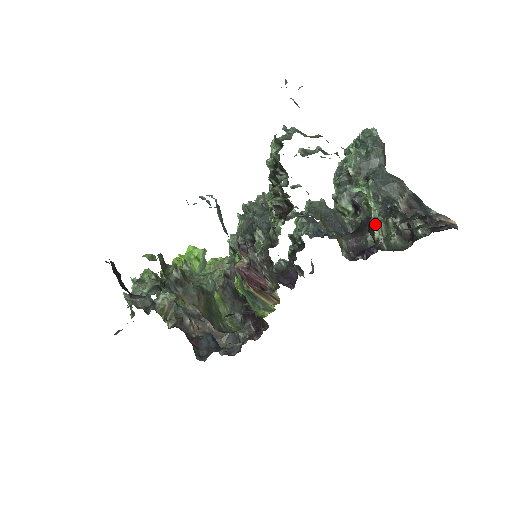
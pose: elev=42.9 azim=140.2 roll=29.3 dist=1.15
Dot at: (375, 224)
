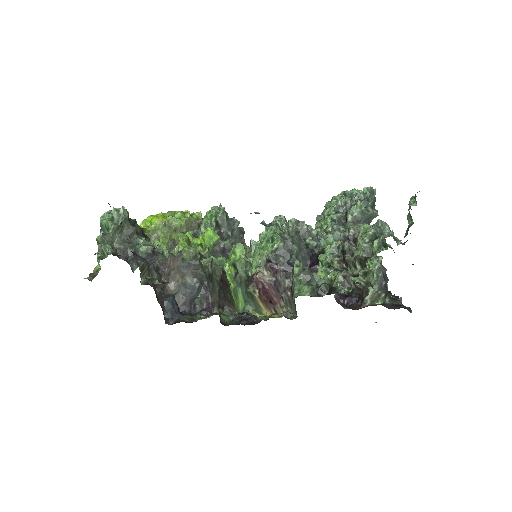
Dot at: (372, 292)
